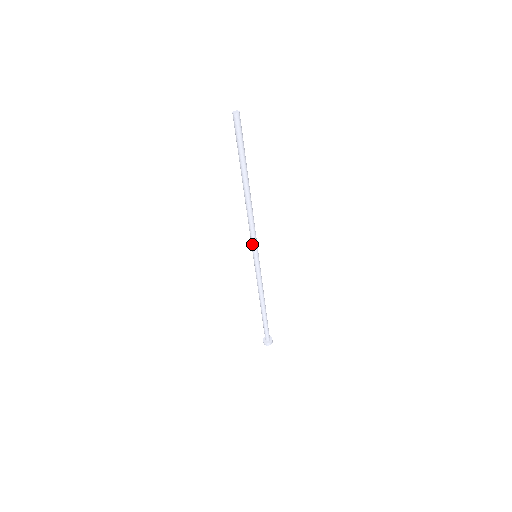
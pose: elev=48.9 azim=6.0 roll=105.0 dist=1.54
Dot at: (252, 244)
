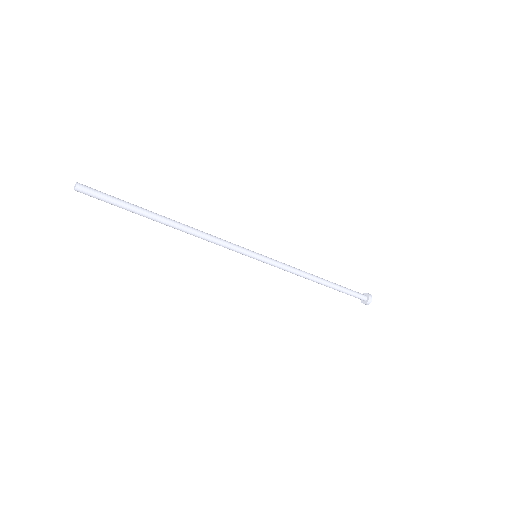
Dot at: (237, 252)
